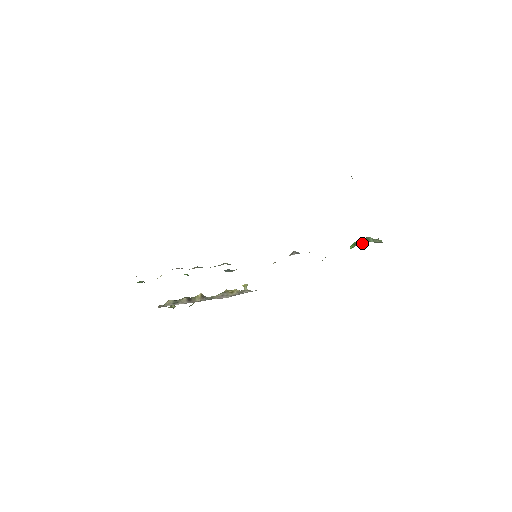
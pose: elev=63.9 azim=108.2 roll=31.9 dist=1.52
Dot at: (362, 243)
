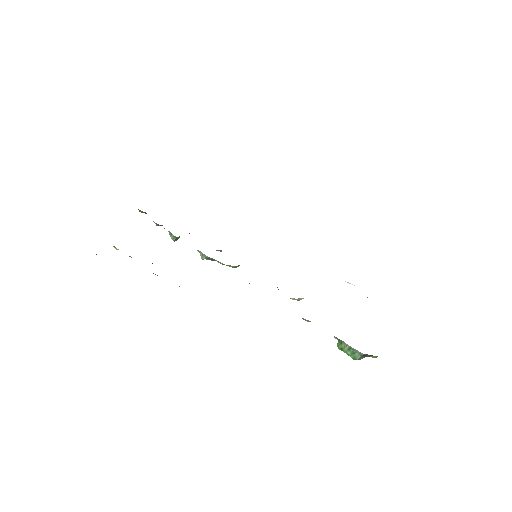
Dot at: occluded
